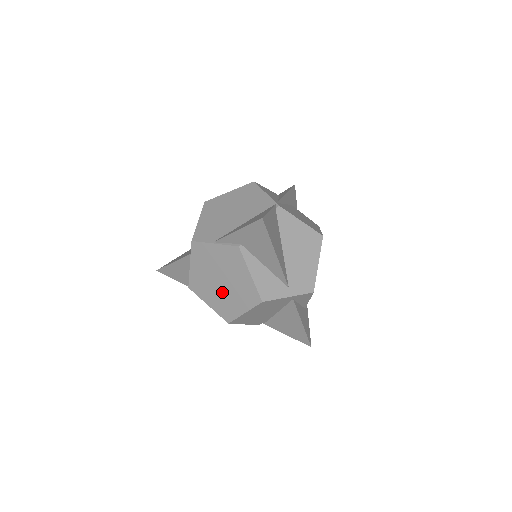
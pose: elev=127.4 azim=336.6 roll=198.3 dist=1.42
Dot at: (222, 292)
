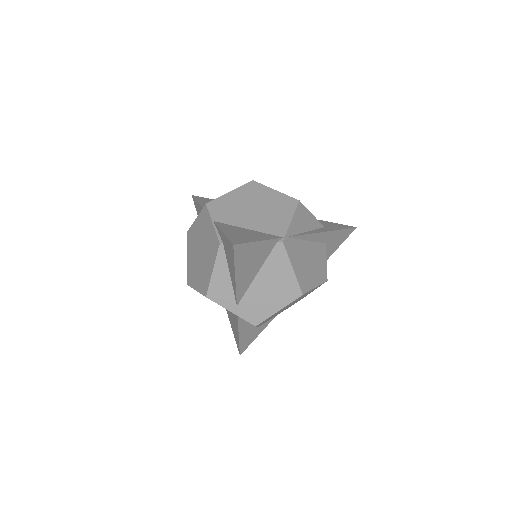
Dot at: (196, 260)
